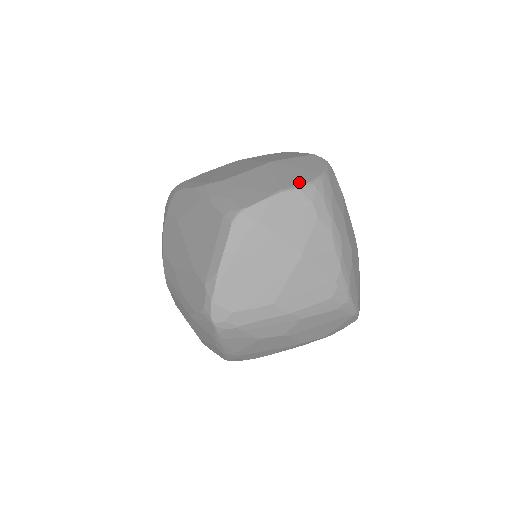
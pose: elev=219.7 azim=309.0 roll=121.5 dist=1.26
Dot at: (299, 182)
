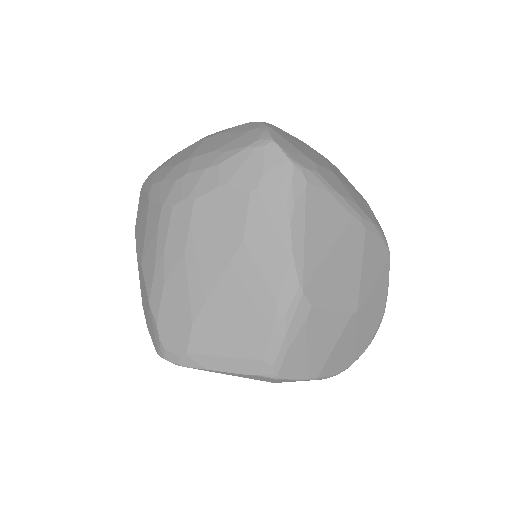
Dot at: (334, 371)
